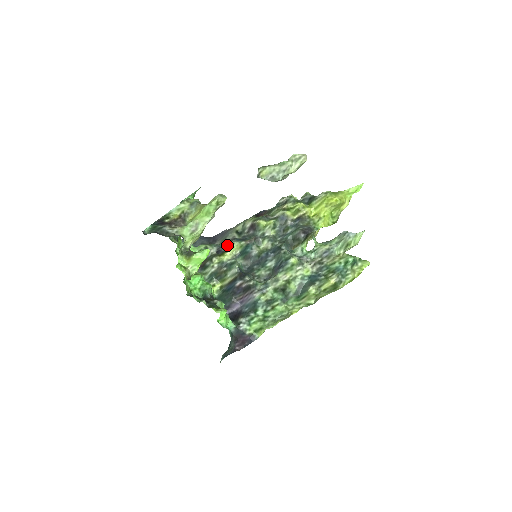
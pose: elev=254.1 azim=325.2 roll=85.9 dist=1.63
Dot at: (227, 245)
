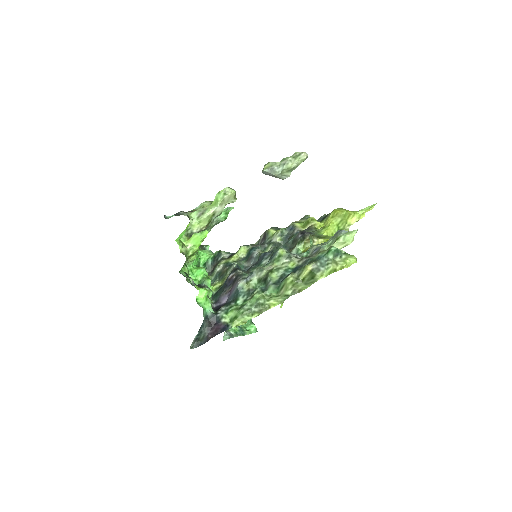
Dot at: occluded
